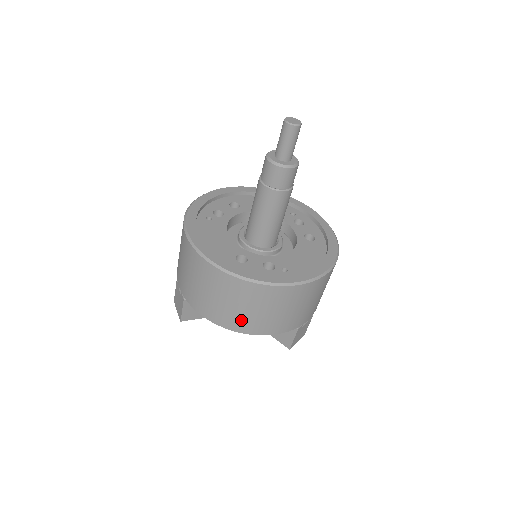
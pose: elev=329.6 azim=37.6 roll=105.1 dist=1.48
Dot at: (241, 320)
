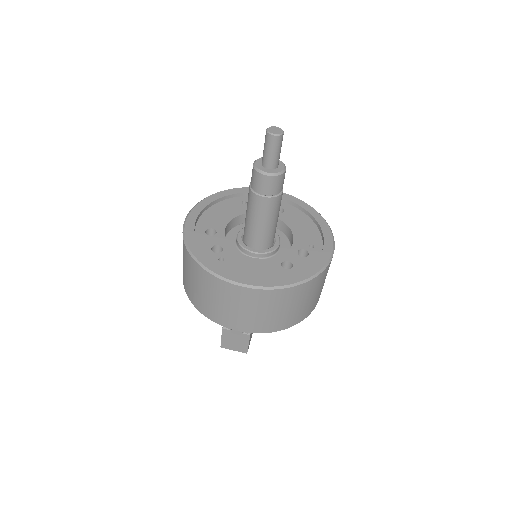
Dot at: (311, 306)
